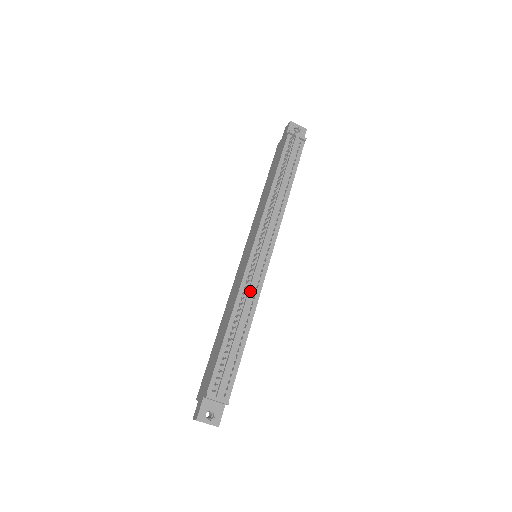
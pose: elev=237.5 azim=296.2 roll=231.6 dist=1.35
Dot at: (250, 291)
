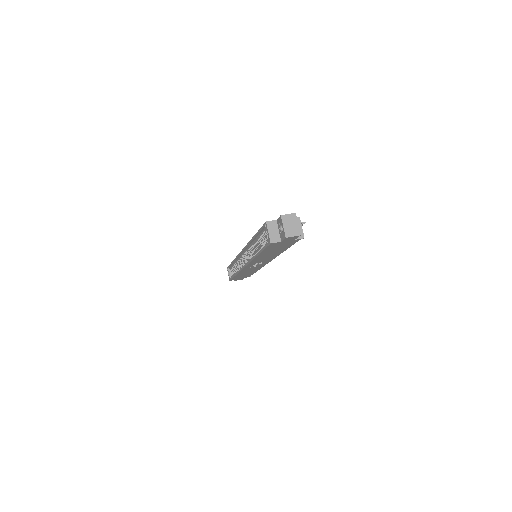
Dot at: occluded
